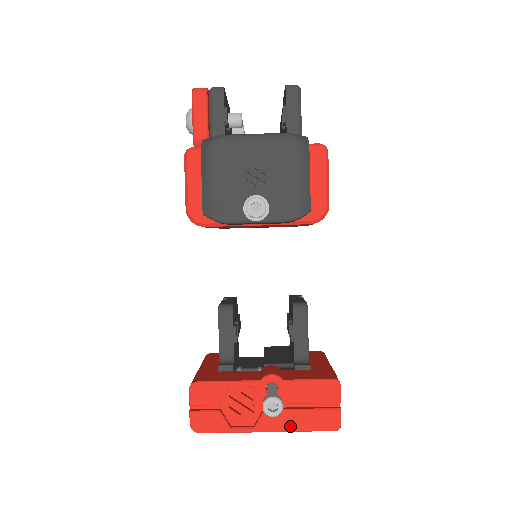
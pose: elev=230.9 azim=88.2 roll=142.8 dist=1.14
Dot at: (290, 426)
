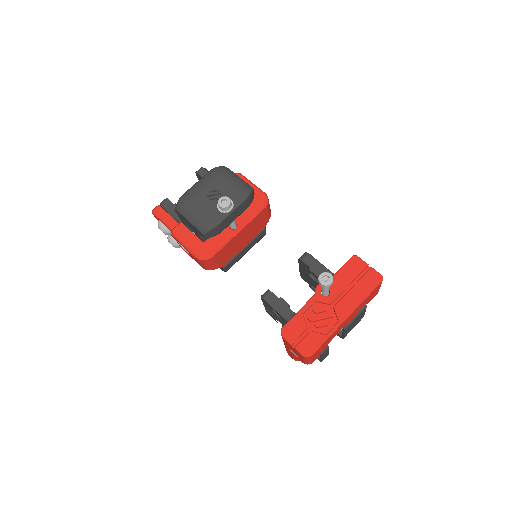
Dot at: (356, 301)
